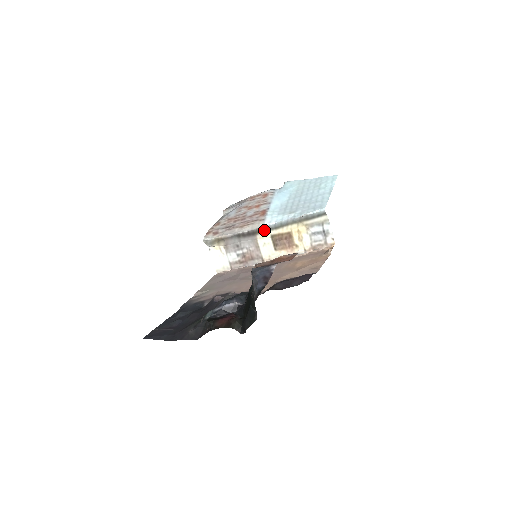
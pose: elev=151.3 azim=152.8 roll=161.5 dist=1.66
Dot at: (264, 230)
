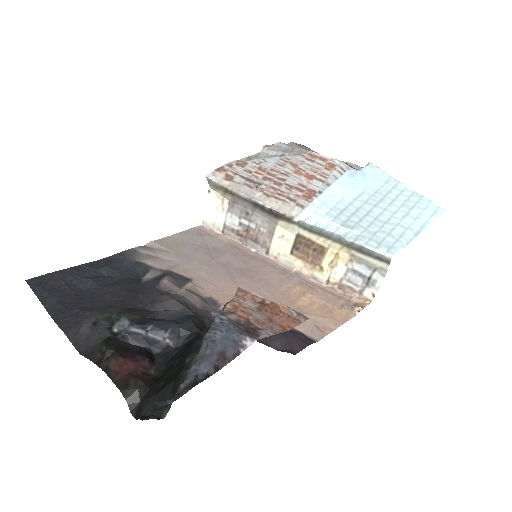
Dot at: (293, 222)
